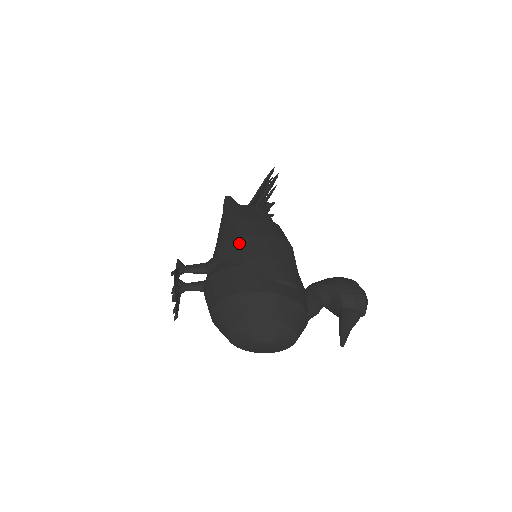
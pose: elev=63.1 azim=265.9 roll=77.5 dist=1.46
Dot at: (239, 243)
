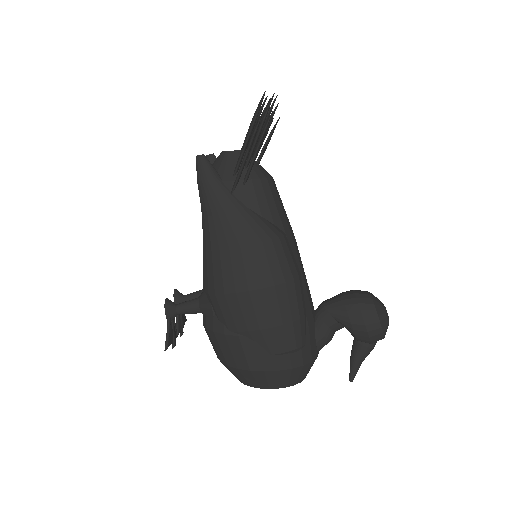
Dot at: (229, 303)
